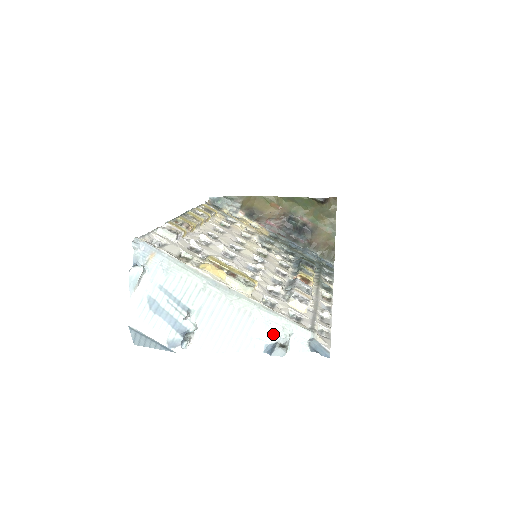
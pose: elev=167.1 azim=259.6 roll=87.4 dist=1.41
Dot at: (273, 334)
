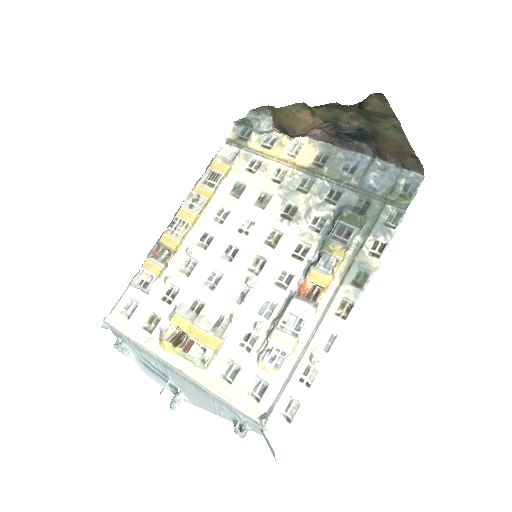
Dot at: (232, 414)
